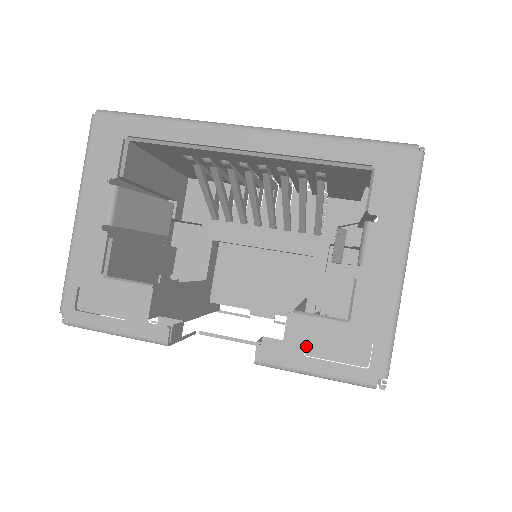
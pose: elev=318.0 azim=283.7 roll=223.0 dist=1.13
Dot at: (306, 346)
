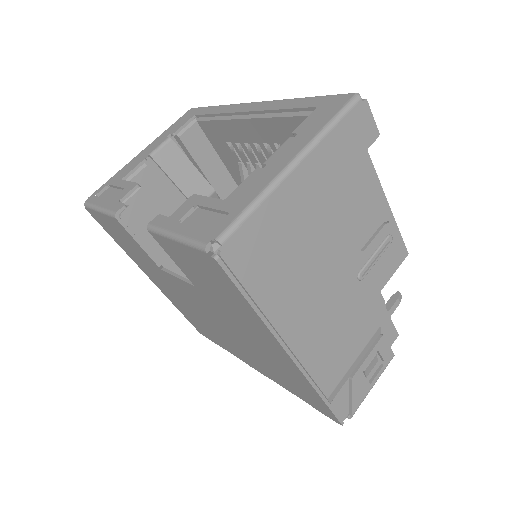
Dot at: (187, 219)
